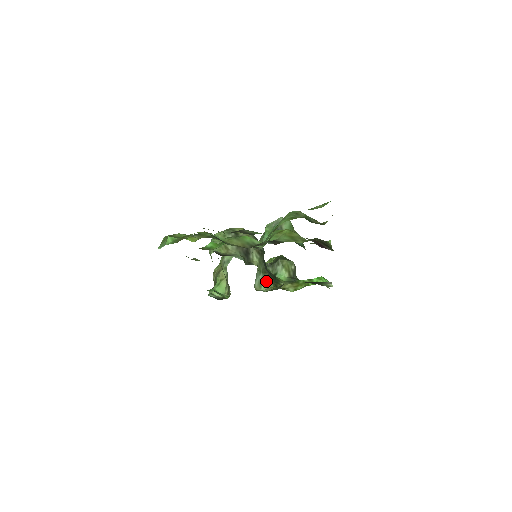
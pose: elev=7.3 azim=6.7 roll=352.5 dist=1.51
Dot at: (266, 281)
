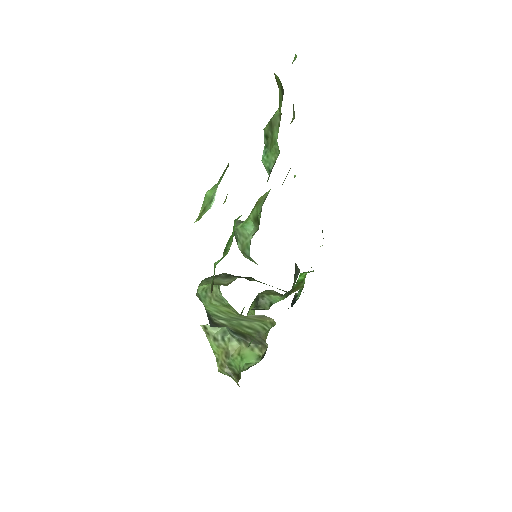
Dot at: (280, 289)
